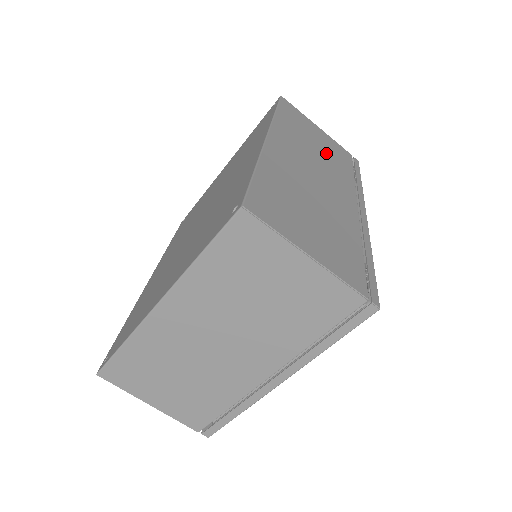
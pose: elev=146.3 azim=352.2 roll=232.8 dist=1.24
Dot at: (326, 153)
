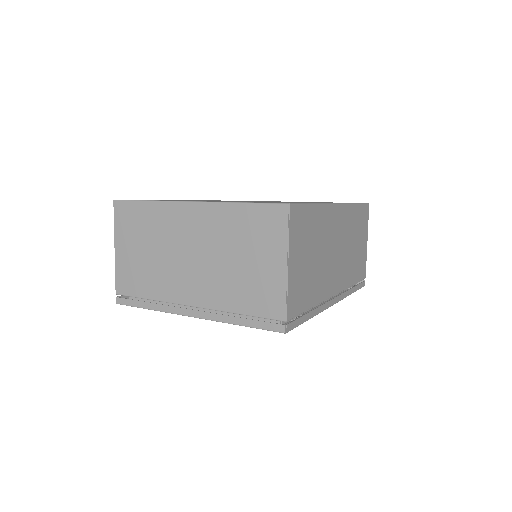
Dot at: (354, 255)
